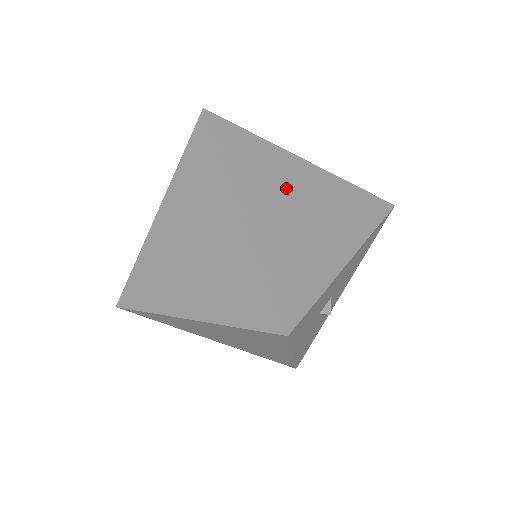
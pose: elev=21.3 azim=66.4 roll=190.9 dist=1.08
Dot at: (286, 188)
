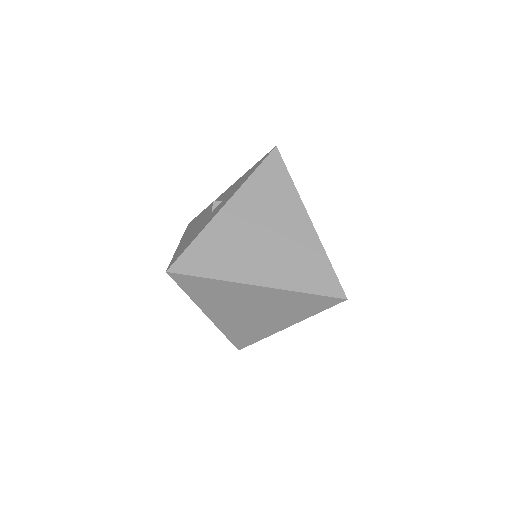
Dot at: (239, 304)
